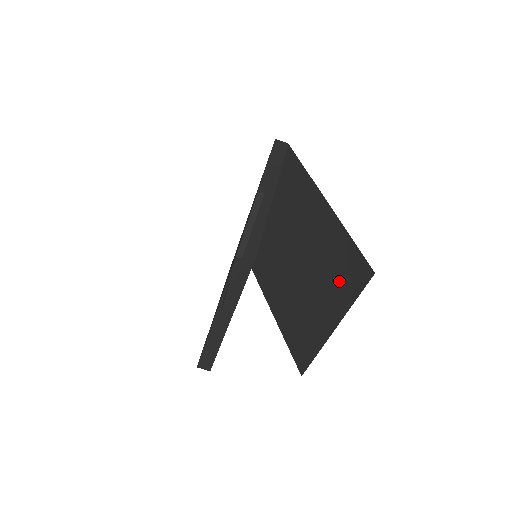
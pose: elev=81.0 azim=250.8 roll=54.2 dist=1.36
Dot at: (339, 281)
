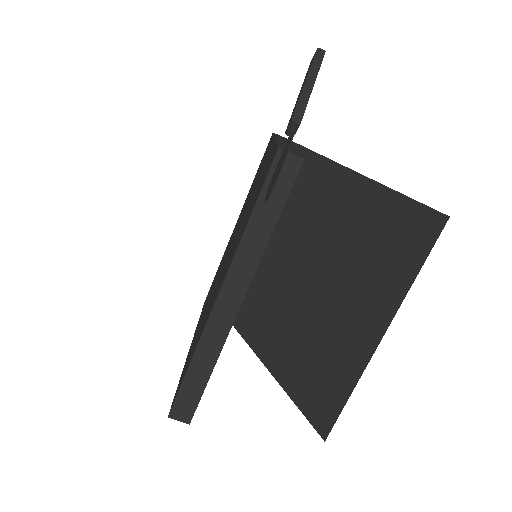
Dot at: (385, 259)
